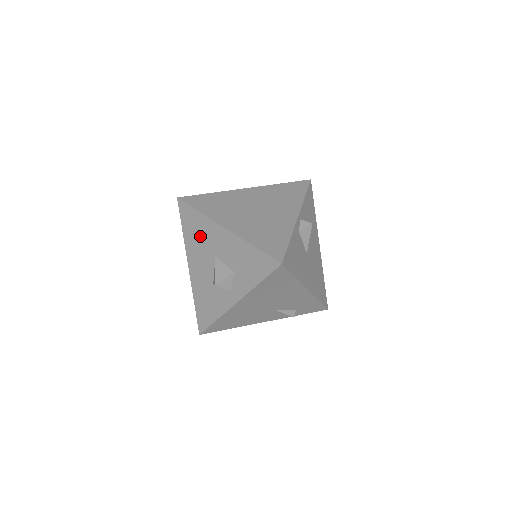
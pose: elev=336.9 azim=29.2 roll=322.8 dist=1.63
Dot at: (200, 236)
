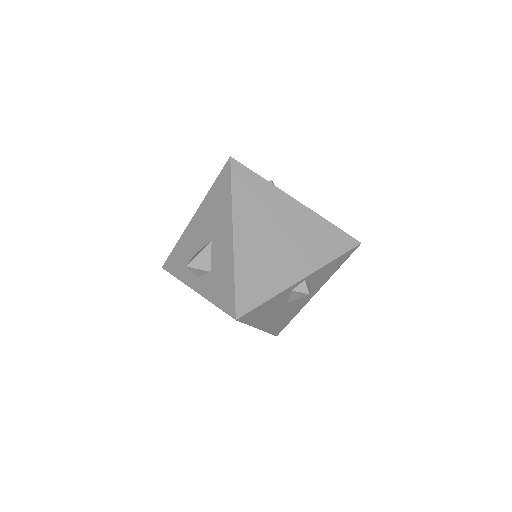
Dot at: (217, 210)
